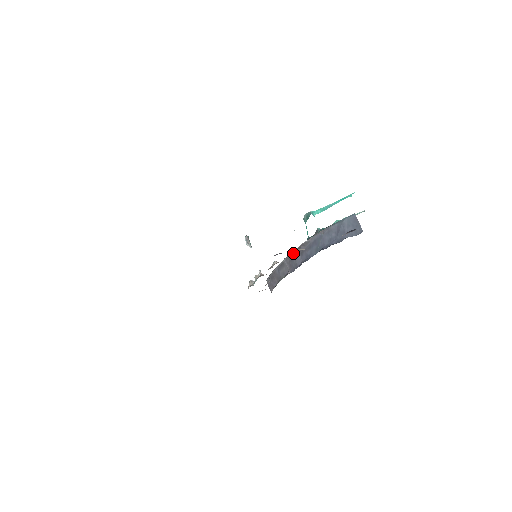
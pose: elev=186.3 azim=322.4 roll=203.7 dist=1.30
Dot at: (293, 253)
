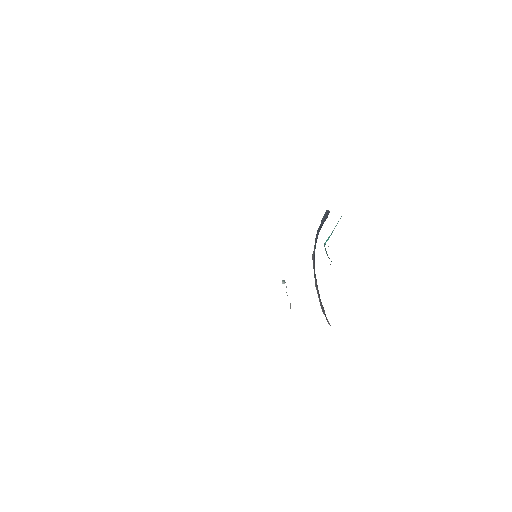
Dot at: occluded
